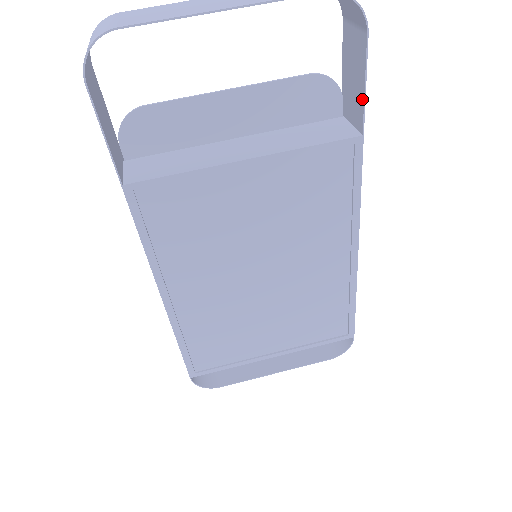
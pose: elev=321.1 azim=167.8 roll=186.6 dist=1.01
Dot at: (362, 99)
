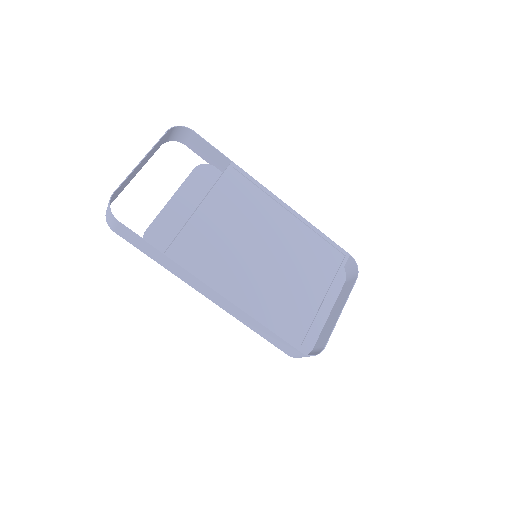
Dot at: (217, 151)
